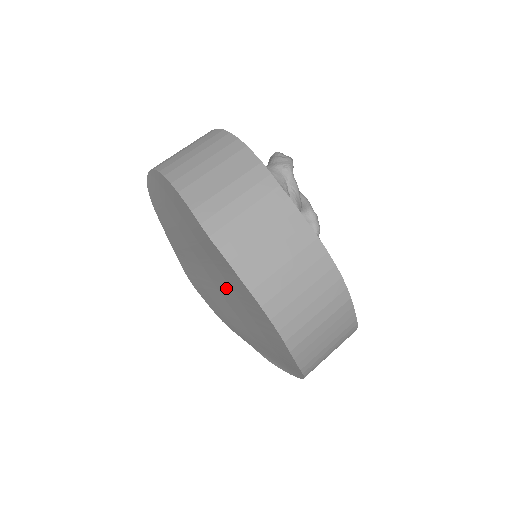
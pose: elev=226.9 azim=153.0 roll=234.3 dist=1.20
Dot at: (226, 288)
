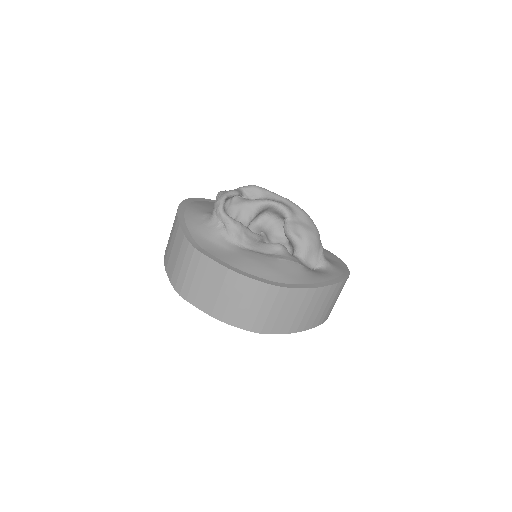
Dot at: occluded
